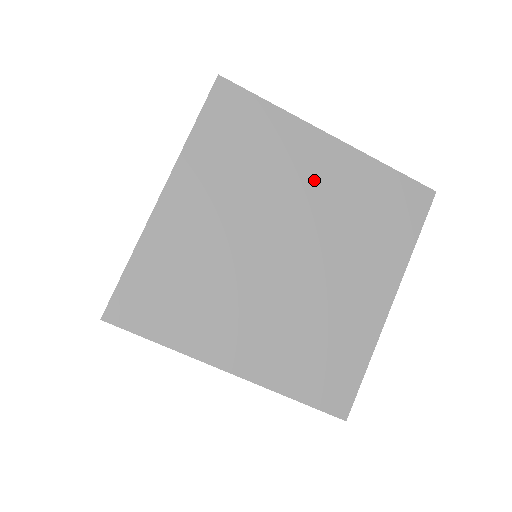
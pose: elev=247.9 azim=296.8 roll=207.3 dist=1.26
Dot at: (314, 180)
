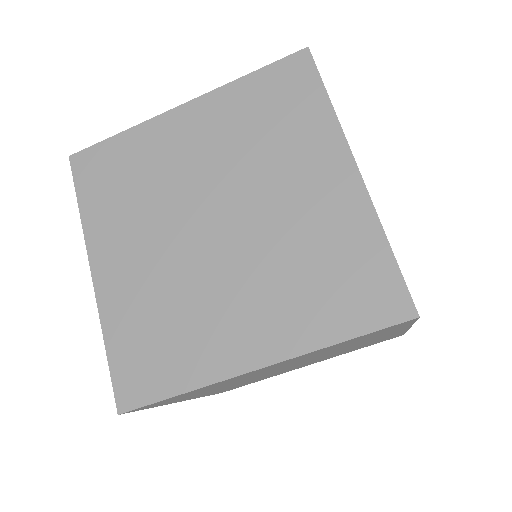
Dot at: (195, 149)
